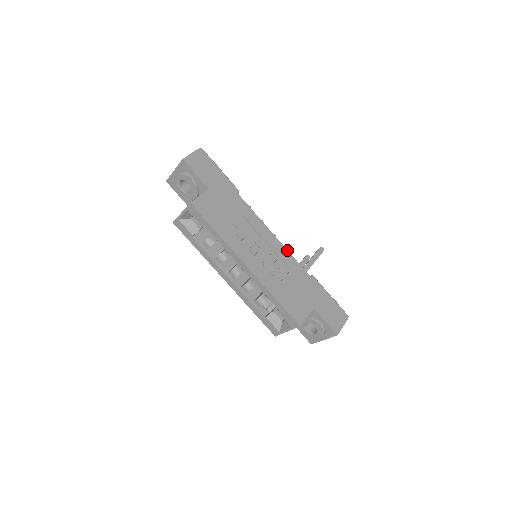
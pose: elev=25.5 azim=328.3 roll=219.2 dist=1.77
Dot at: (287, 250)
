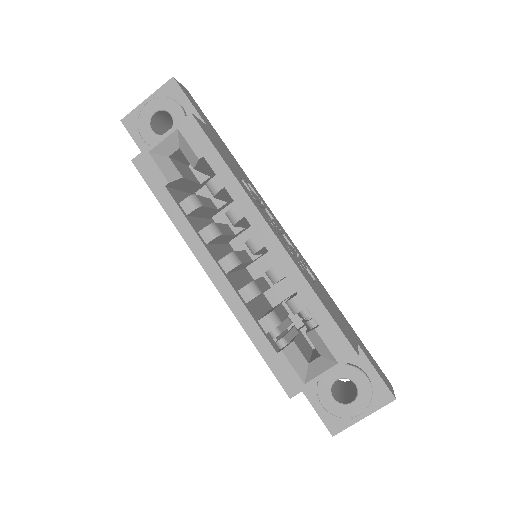
Dot at: occluded
